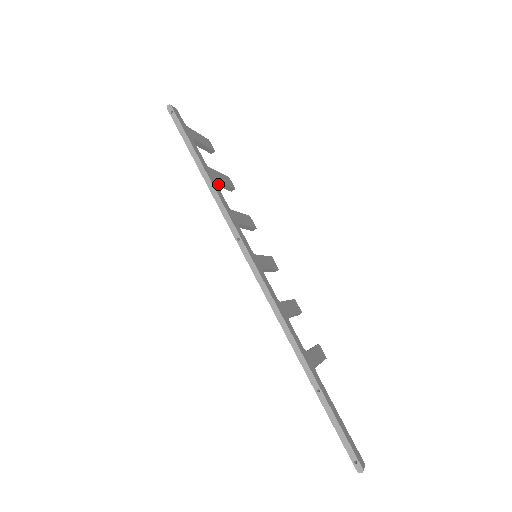
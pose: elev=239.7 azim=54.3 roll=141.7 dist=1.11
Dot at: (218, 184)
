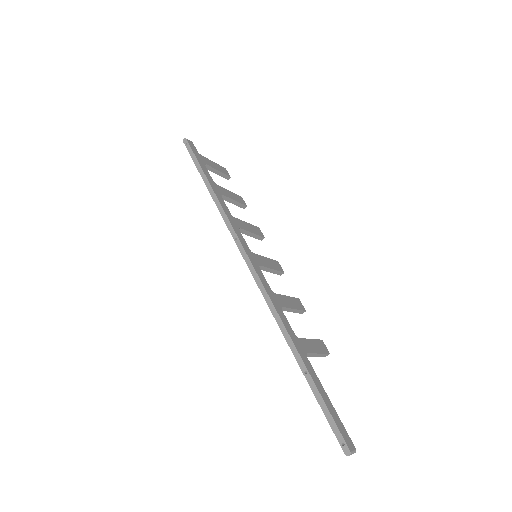
Dot at: (226, 199)
